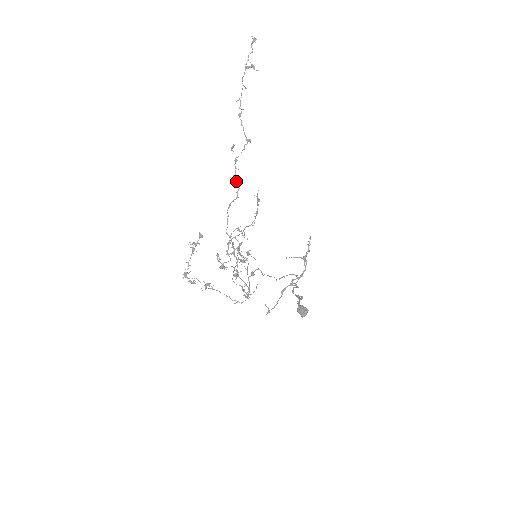
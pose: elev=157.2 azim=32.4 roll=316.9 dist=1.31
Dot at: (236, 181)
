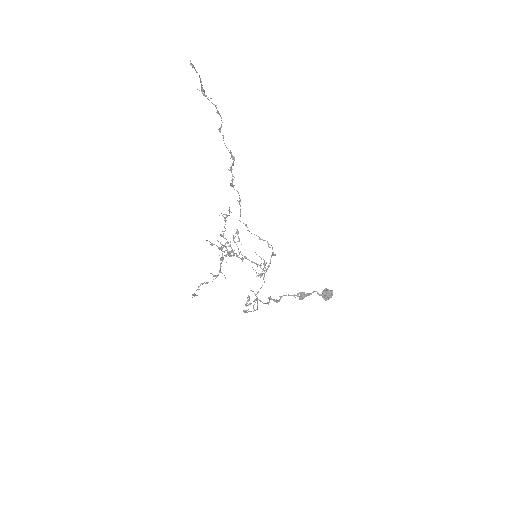
Dot at: (234, 189)
